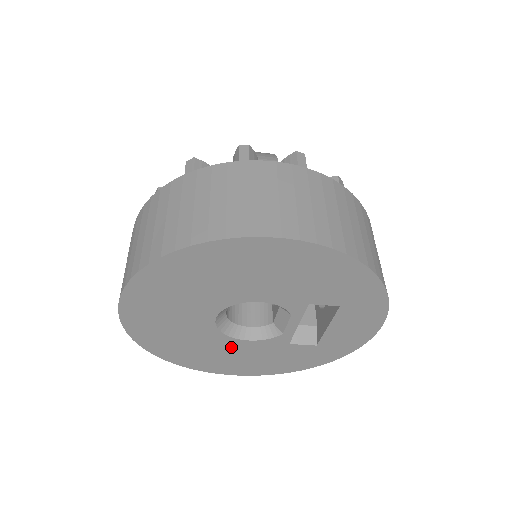
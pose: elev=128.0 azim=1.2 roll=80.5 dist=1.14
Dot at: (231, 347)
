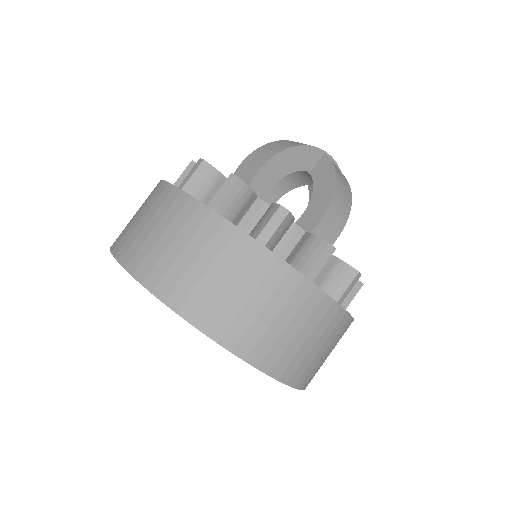
Dot at: occluded
